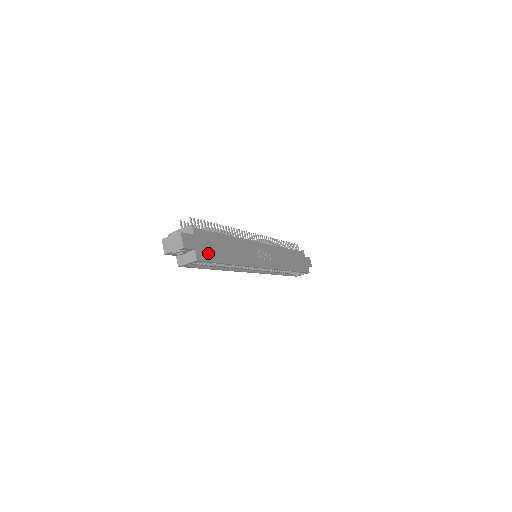
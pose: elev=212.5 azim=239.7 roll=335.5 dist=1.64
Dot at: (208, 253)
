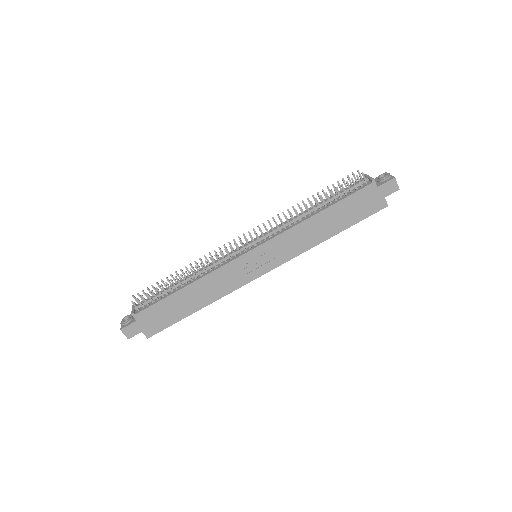
Dot at: (160, 323)
